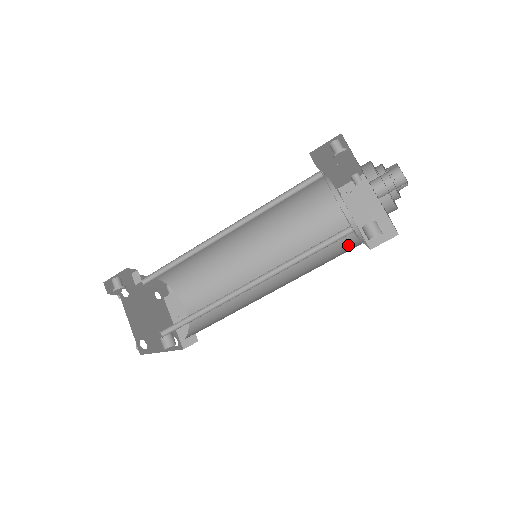
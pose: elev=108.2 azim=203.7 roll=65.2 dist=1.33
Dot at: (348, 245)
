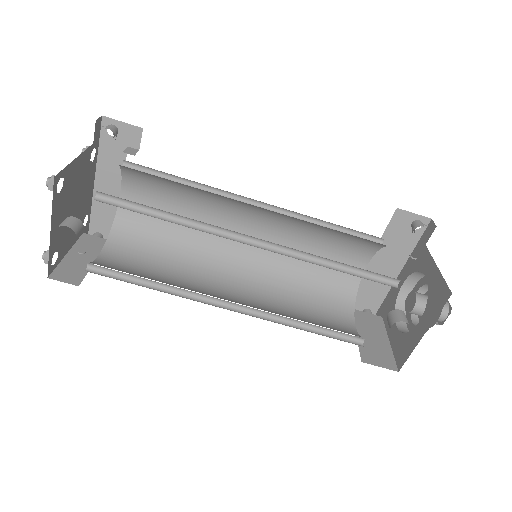
Dot at: occluded
